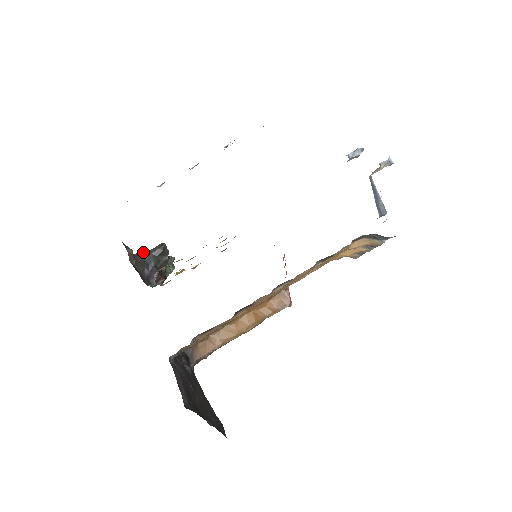
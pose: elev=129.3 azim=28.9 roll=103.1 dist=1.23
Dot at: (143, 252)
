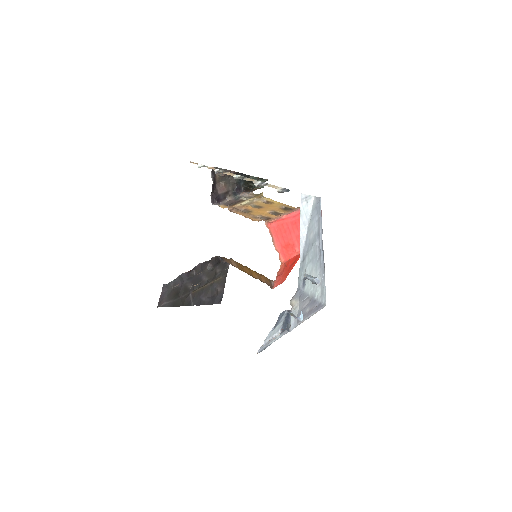
Dot at: (238, 173)
